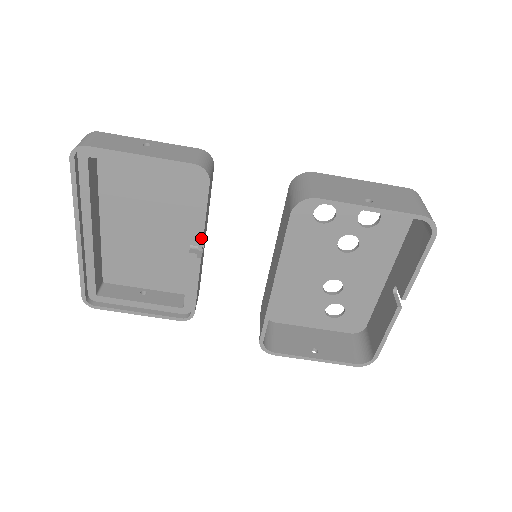
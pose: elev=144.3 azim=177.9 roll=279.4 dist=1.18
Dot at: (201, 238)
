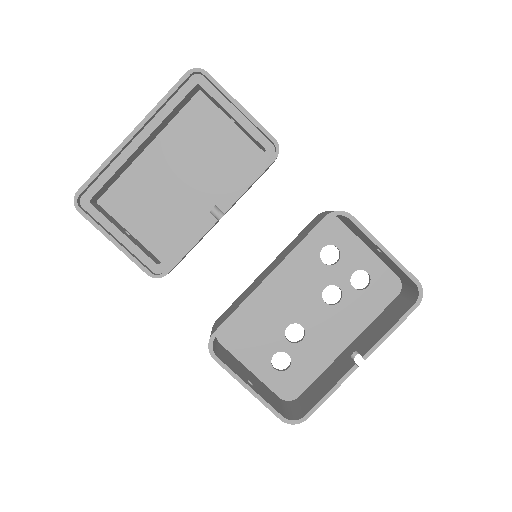
Dot at: (233, 202)
